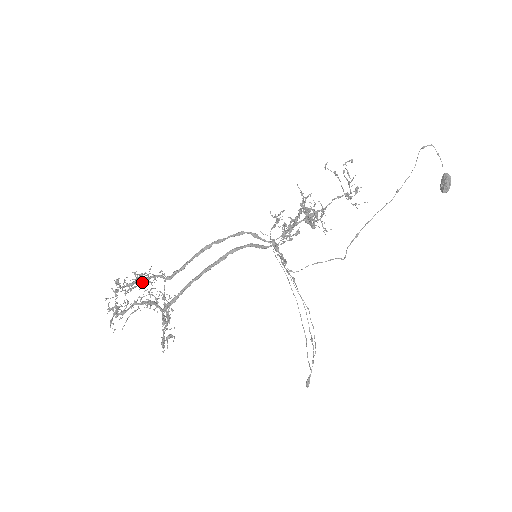
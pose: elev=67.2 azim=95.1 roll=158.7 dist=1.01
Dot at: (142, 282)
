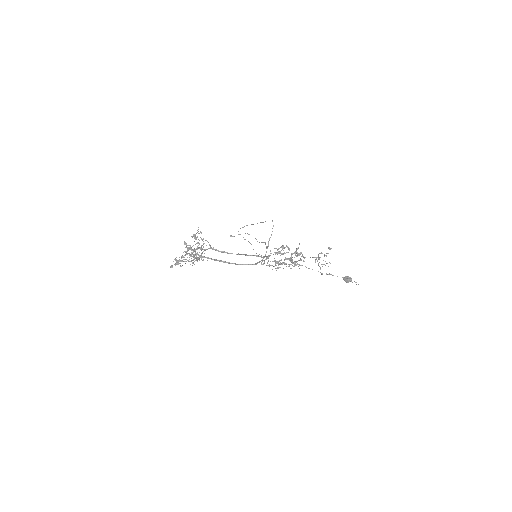
Dot at: occluded
